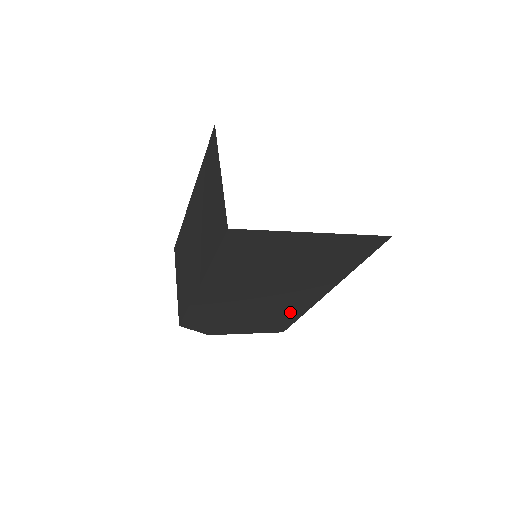
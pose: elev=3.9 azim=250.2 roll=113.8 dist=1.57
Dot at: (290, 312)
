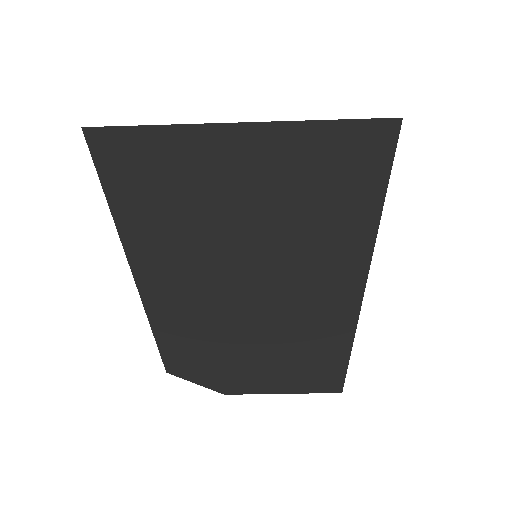
Dot at: (324, 344)
